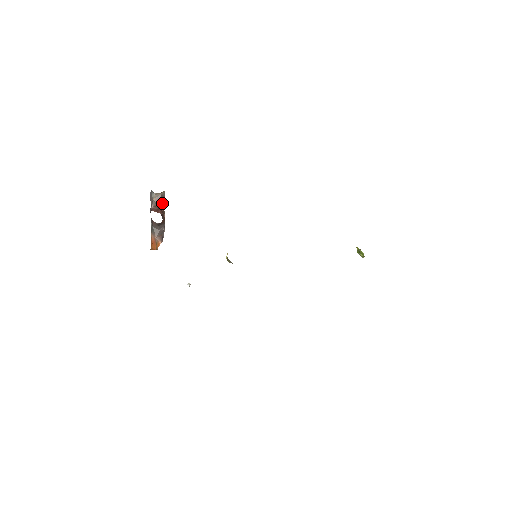
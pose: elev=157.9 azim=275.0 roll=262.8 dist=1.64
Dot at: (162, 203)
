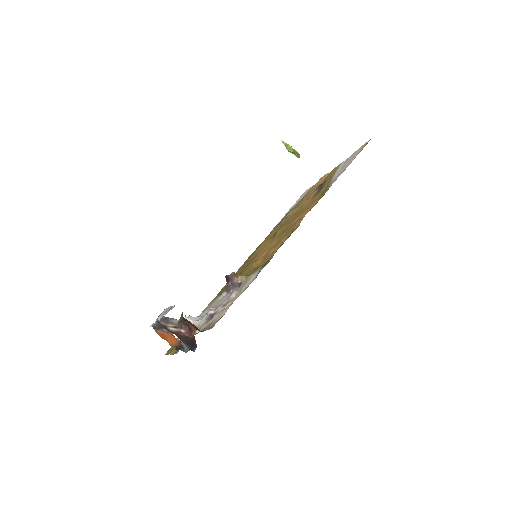
Dot at: occluded
